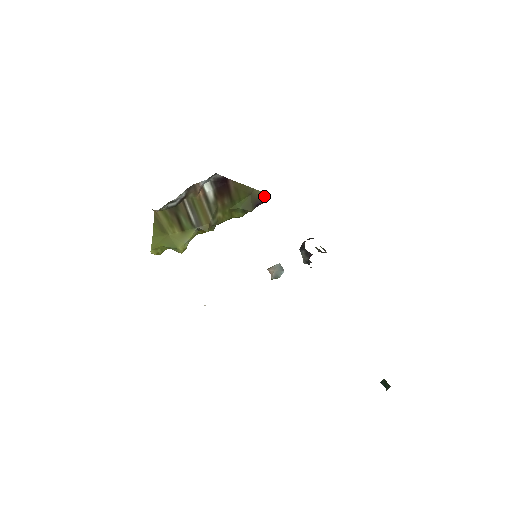
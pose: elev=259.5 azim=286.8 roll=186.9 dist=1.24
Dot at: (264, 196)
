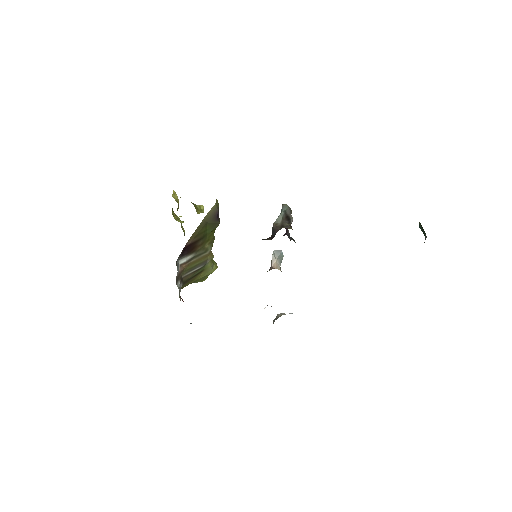
Dot at: (214, 209)
